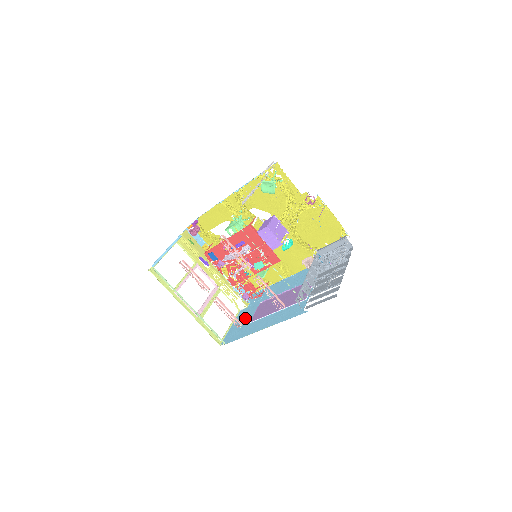
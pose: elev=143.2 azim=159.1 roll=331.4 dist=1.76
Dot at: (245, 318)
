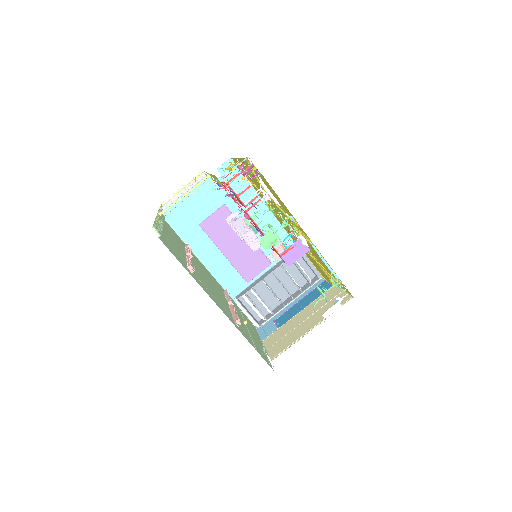
Dot at: (201, 204)
